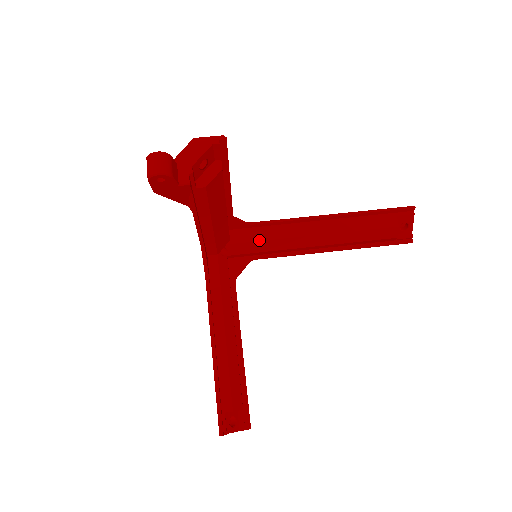
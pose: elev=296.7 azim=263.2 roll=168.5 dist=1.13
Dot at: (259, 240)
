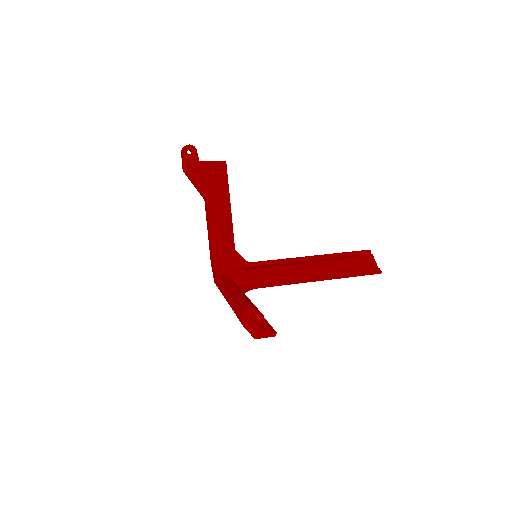
Dot at: (258, 268)
